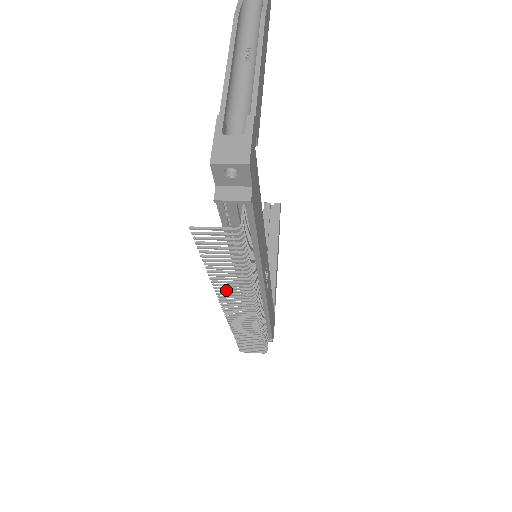
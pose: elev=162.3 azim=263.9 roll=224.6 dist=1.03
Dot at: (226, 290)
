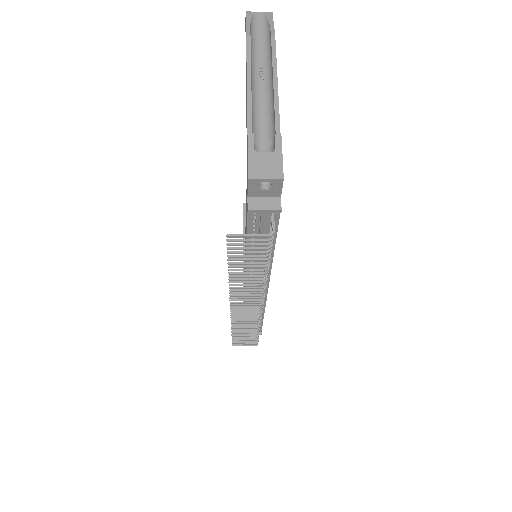
Dot at: (240, 289)
